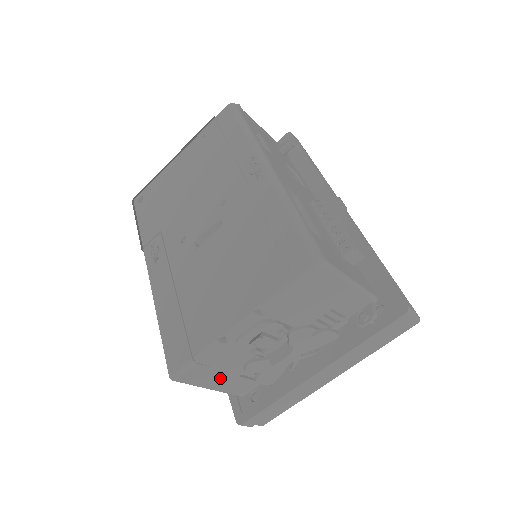
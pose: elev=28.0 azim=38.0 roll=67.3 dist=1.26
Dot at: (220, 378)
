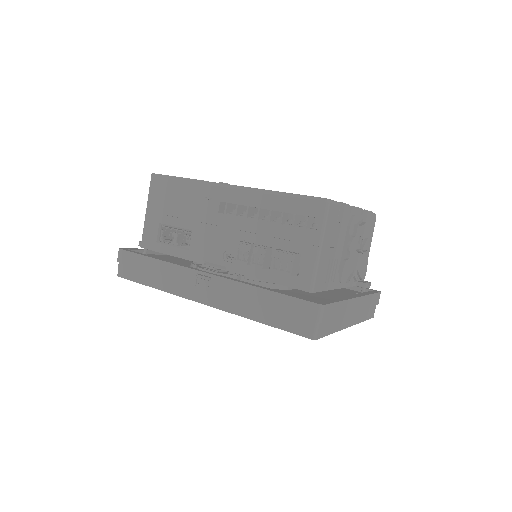
Dot at: (329, 243)
